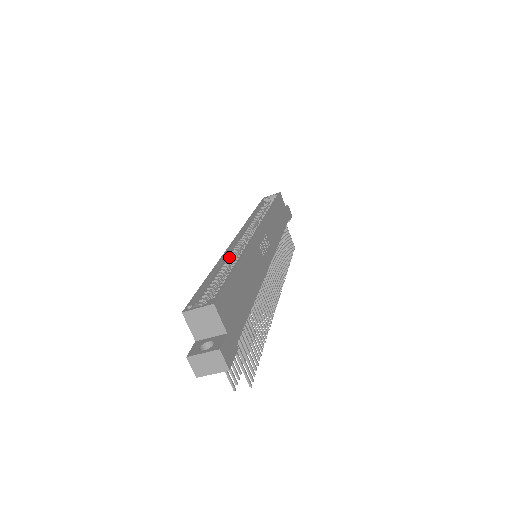
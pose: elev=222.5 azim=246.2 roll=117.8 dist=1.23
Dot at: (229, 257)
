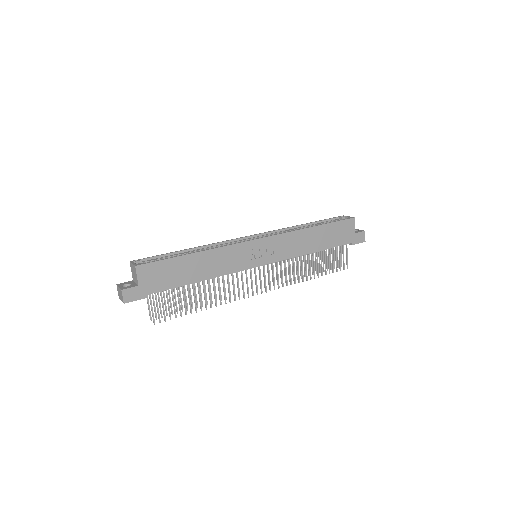
Dot at: (214, 246)
